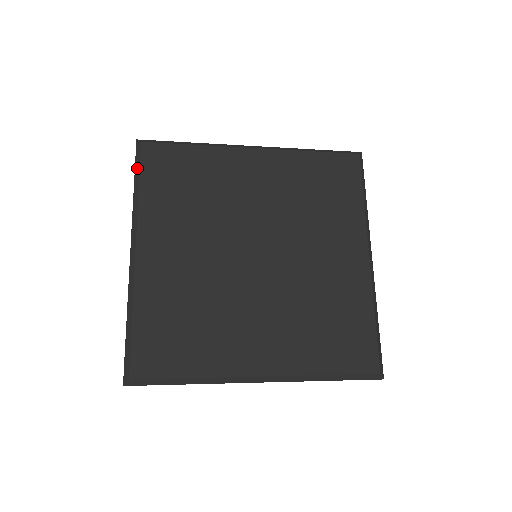
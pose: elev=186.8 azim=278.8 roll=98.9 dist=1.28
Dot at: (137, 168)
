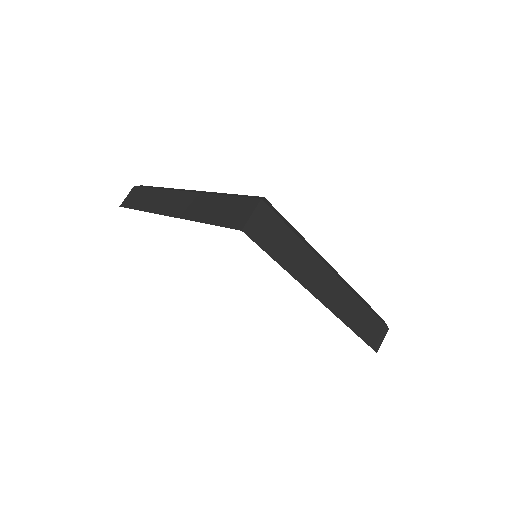
Dot at: (149, 186)
